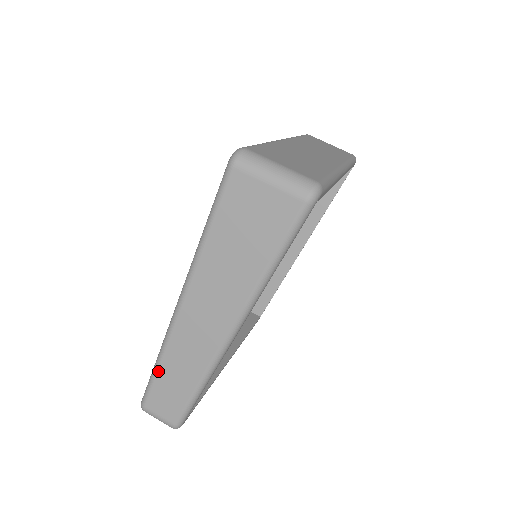
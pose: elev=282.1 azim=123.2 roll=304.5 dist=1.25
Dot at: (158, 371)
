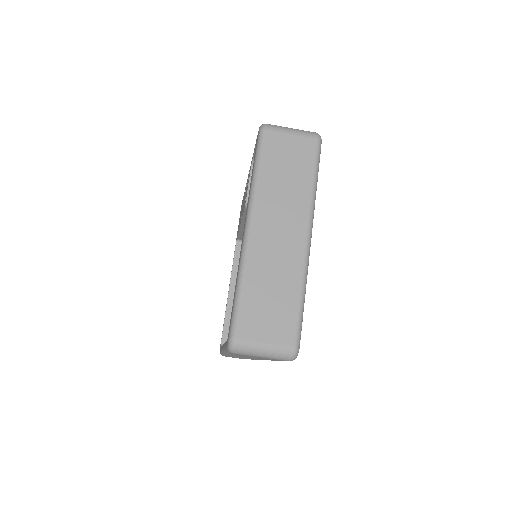
Dot at: occluded
